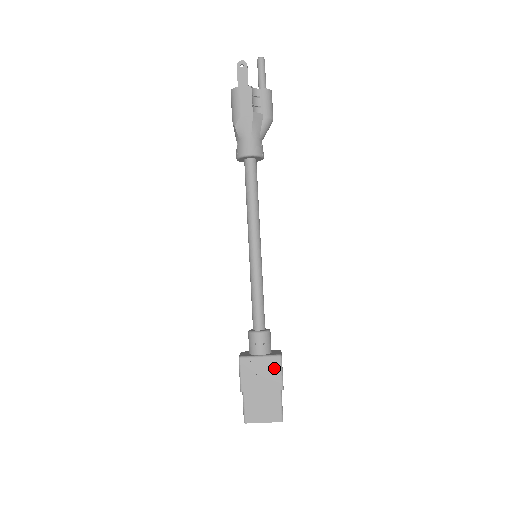
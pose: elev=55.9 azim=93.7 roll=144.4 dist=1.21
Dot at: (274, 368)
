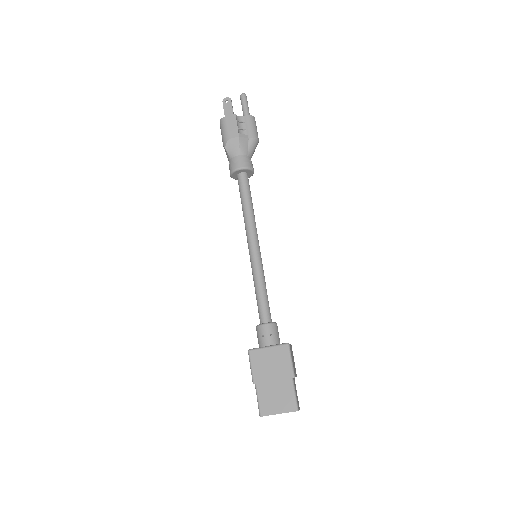
Dot at: (283, 356)
